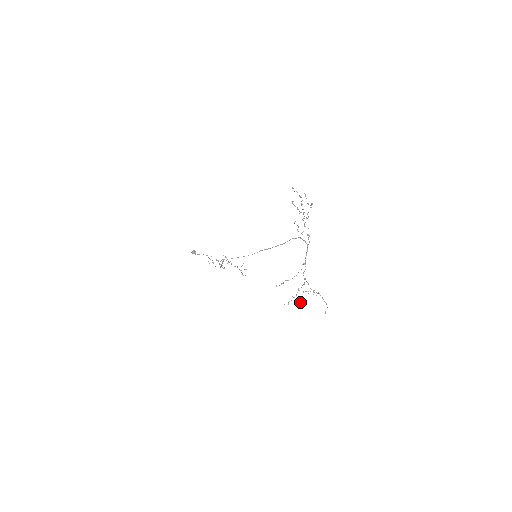
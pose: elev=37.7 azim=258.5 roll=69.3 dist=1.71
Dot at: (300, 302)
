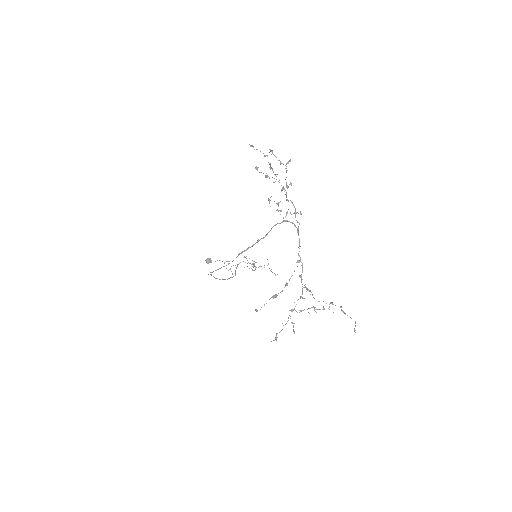
Dot at: occluded
